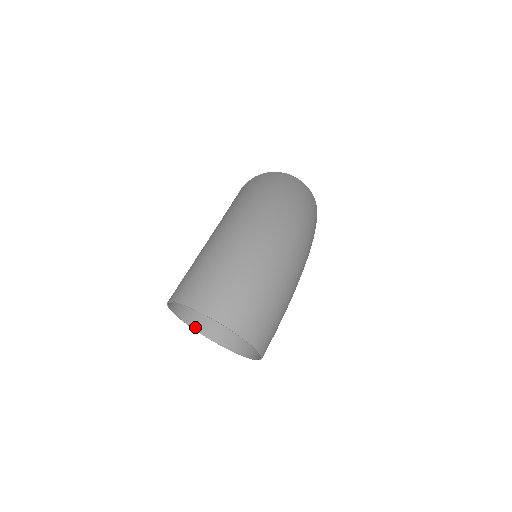
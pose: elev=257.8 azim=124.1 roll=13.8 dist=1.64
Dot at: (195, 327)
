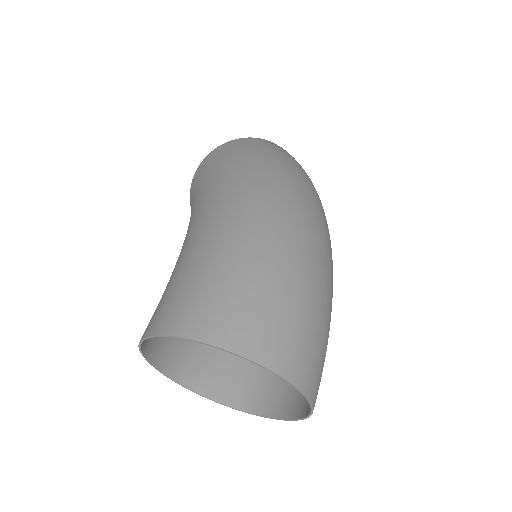
Dot at: (165, 370)
